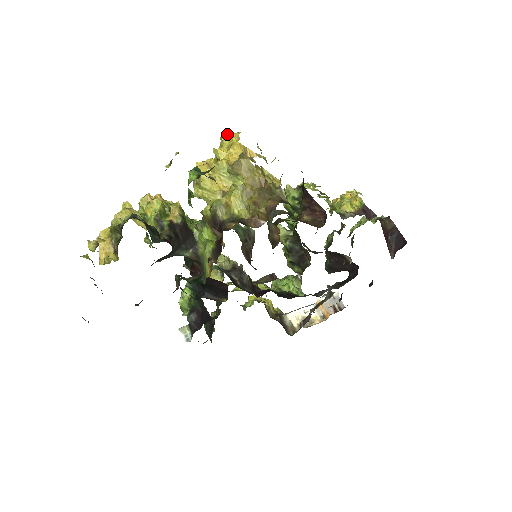
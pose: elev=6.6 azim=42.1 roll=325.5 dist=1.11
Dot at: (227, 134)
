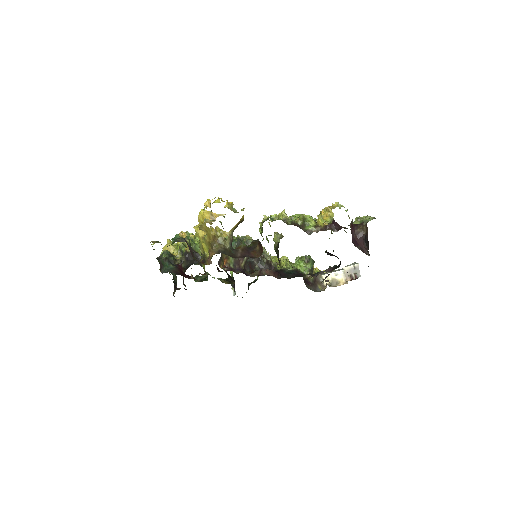
Dot at: (206, 201)
